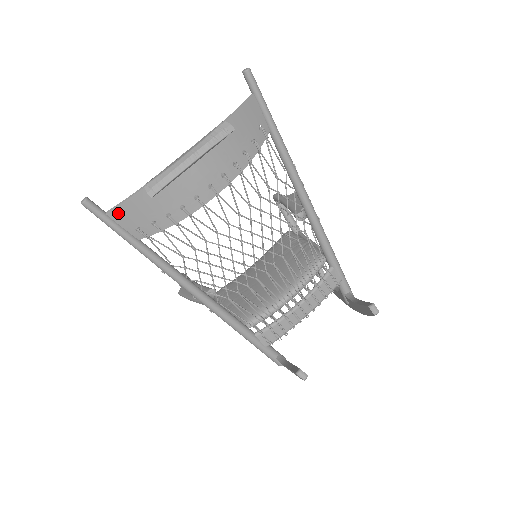
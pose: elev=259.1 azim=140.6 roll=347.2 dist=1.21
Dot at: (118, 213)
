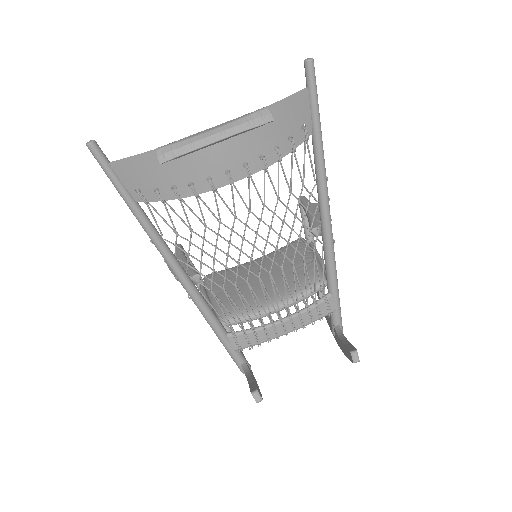
Dot at: (122, 167)
